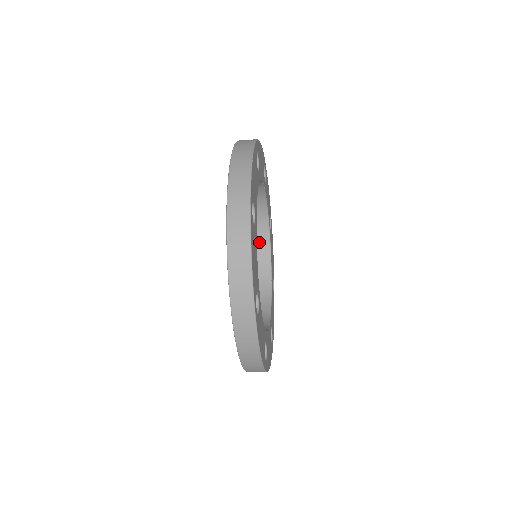
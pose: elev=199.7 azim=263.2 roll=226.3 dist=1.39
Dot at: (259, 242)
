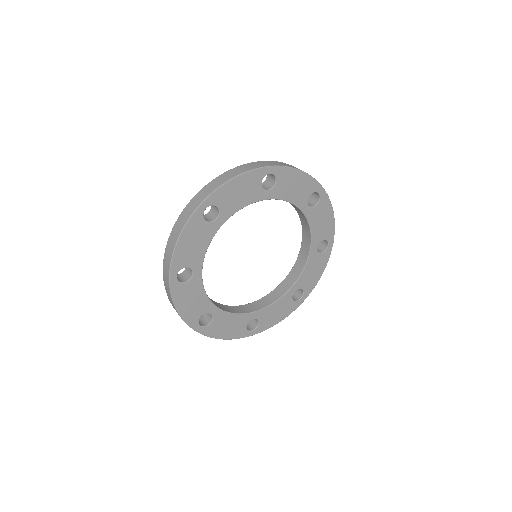
Dot at: (301, 255)
